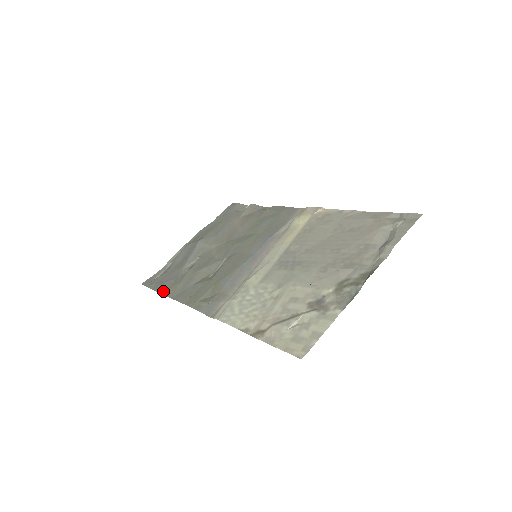
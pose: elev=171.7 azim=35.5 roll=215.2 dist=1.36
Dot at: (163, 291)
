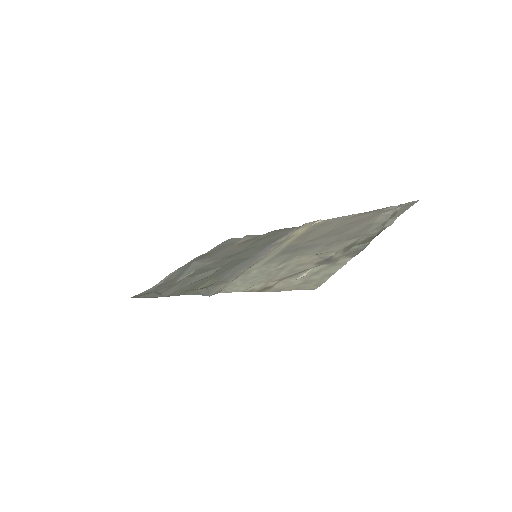
Dot at: (155, 295)
